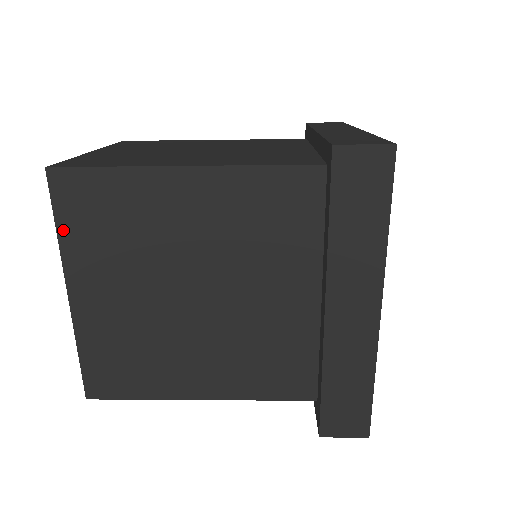
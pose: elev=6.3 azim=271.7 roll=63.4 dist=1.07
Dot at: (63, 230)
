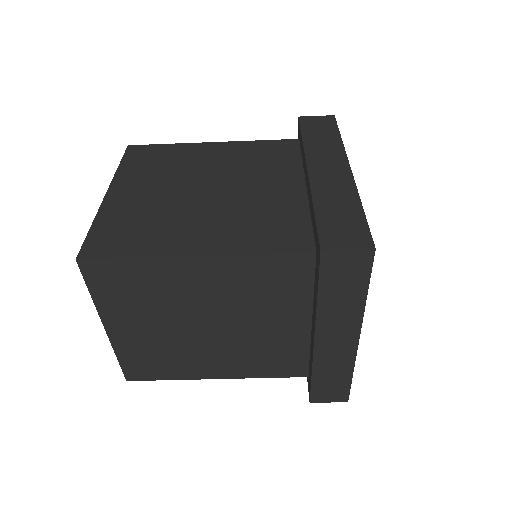
Dot at: (123, 166)
